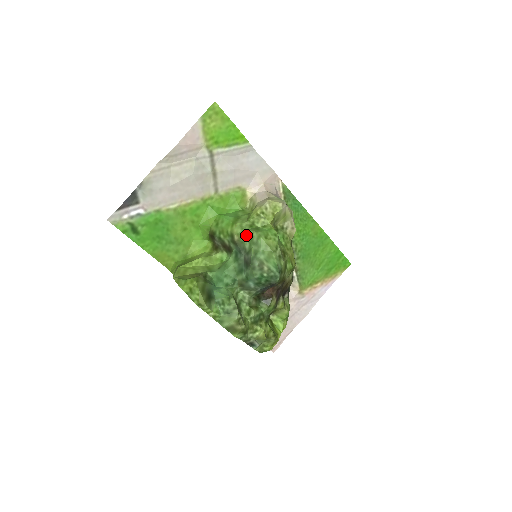
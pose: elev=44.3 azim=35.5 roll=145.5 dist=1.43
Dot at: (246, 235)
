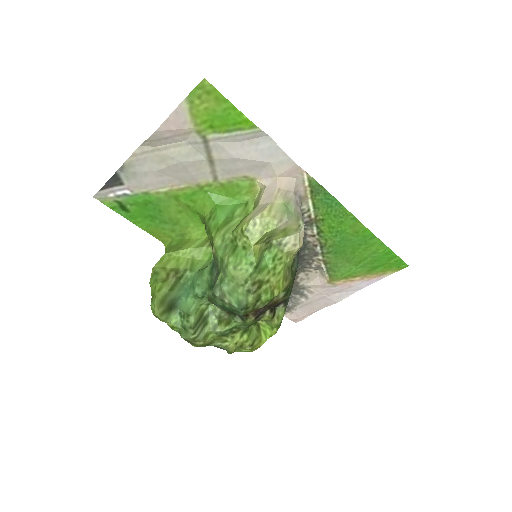
Dot at: (221, 253)
